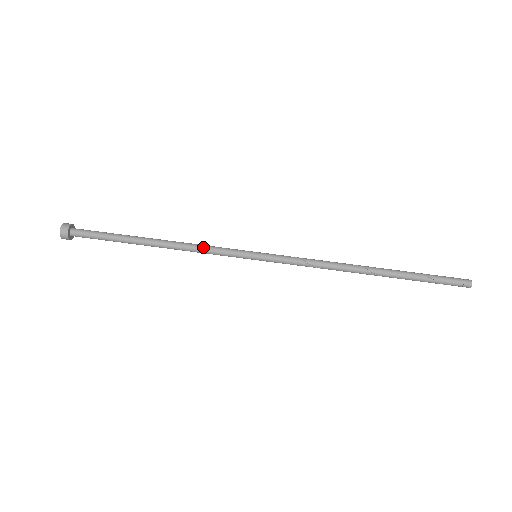
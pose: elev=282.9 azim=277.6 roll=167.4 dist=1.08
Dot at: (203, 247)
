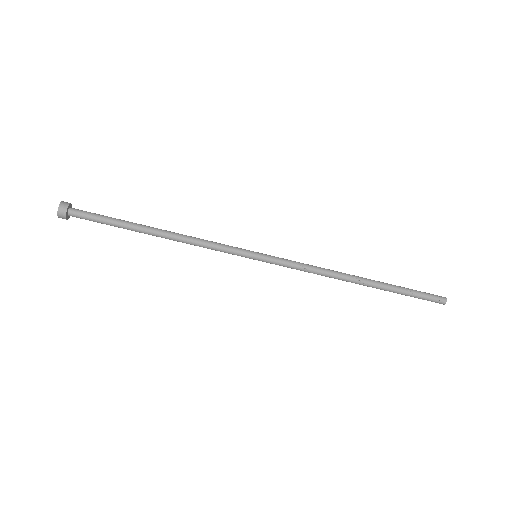
Dot at: (206, 242)
